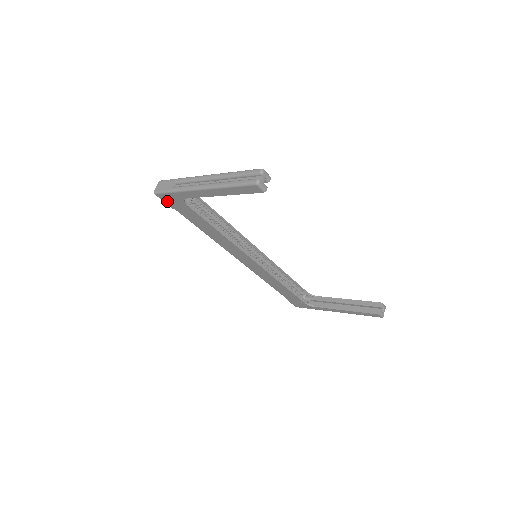
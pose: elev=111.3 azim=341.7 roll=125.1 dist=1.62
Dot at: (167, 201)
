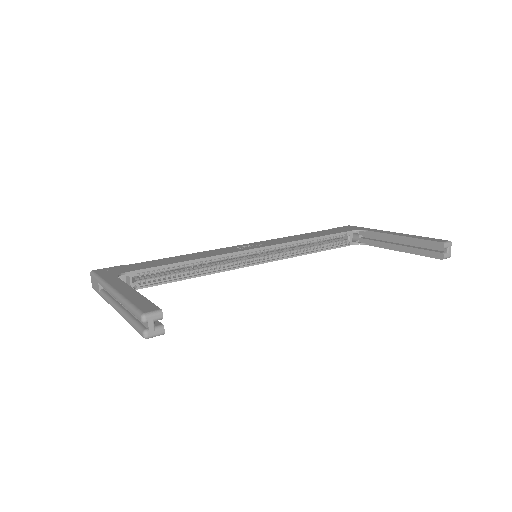
Dot at: occluded
